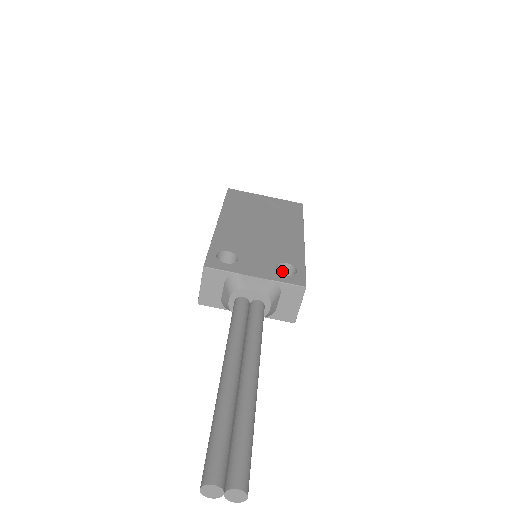
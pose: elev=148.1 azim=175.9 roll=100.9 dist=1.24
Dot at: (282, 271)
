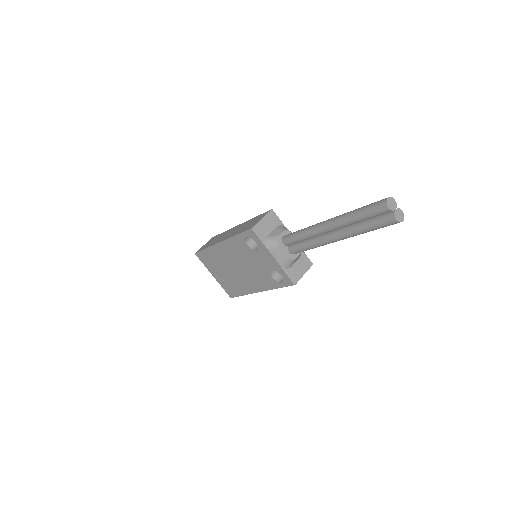
Dot at: occluded
